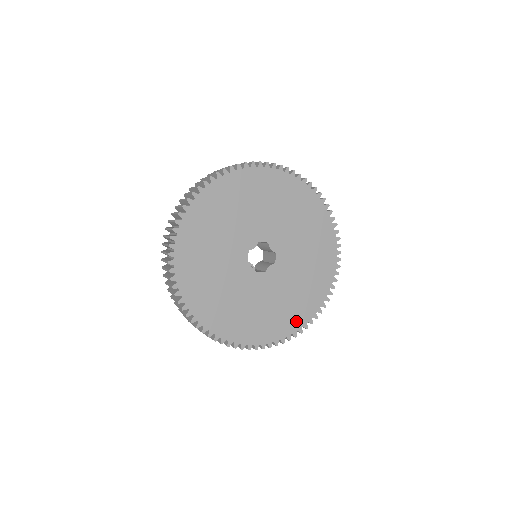
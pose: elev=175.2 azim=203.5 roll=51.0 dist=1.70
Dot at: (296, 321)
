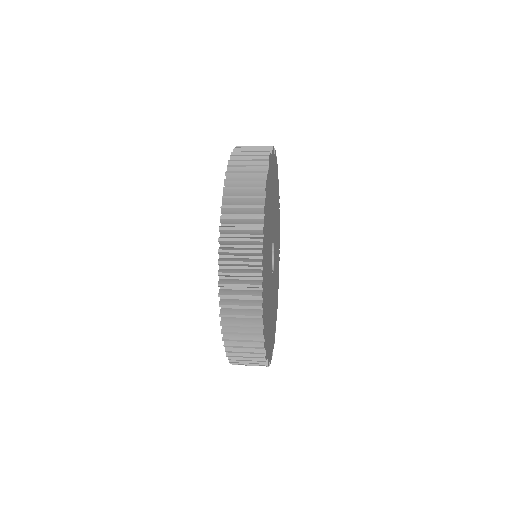
Dot at: occluded
